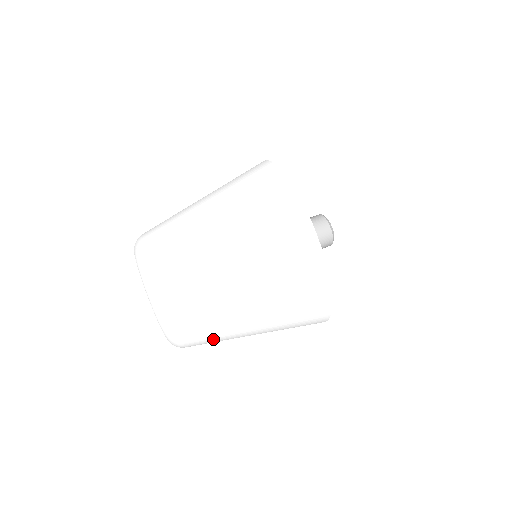
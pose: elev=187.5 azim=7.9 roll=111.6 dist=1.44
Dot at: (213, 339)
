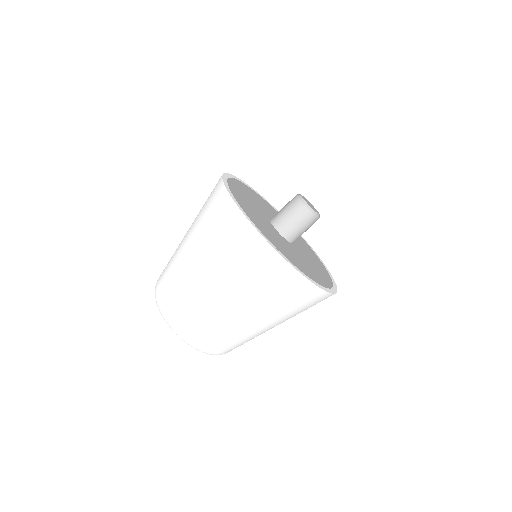
Dot at: (202, 321)
